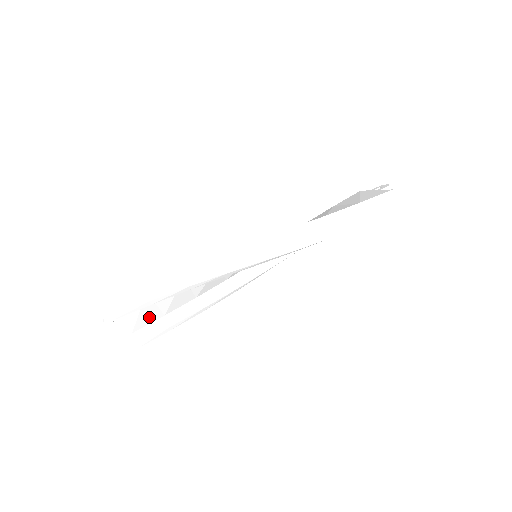
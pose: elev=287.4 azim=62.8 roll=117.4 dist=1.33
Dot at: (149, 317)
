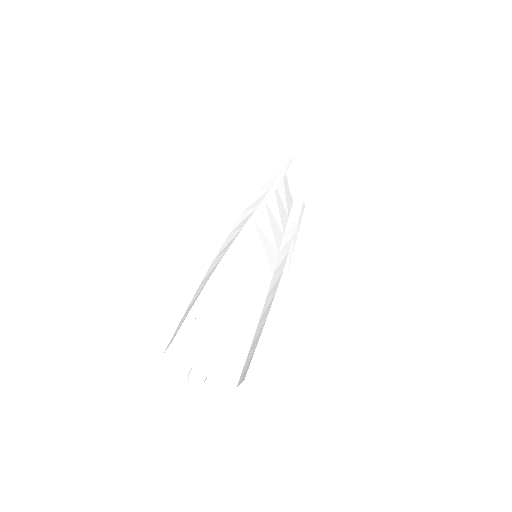
Dot at: (232, 358)
